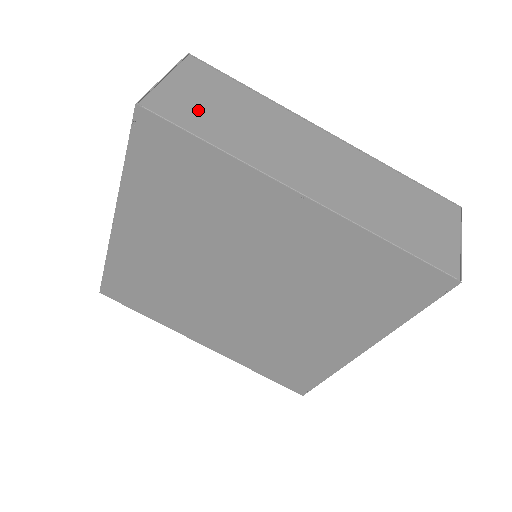
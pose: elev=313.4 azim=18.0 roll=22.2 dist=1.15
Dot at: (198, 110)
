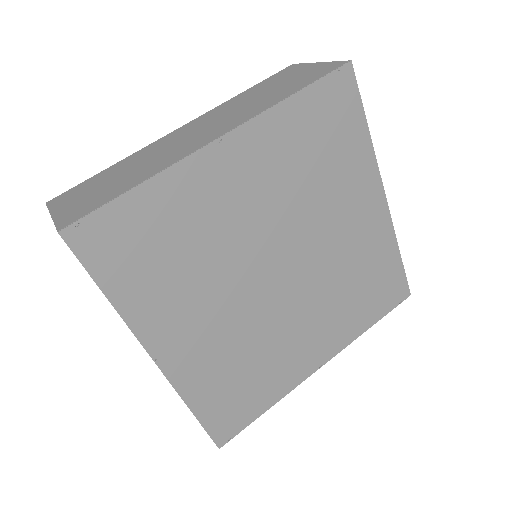
Dot at: occluded
